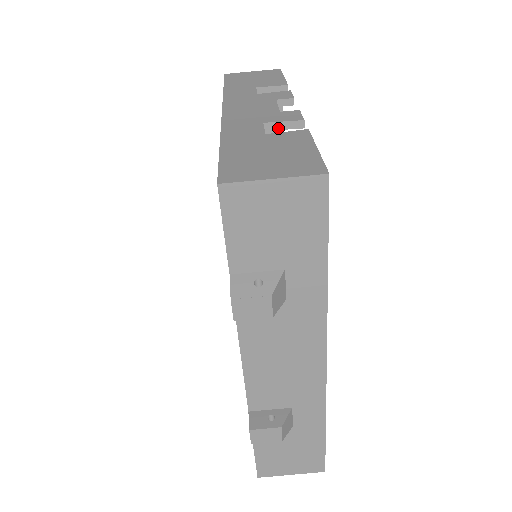
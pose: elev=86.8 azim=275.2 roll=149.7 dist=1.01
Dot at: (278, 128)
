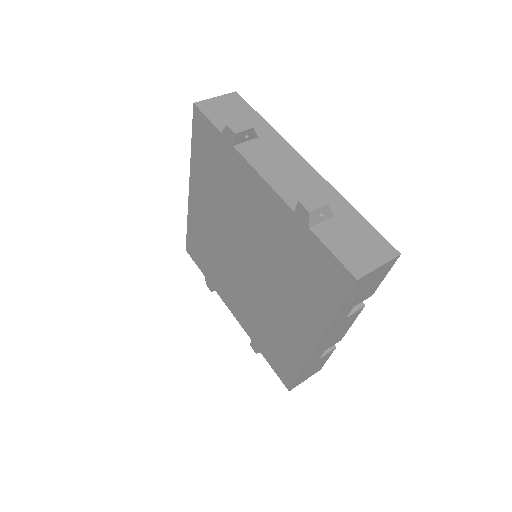
Dot at: occluded
